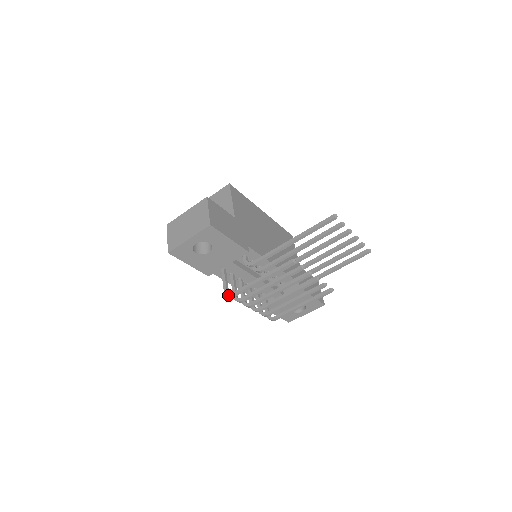
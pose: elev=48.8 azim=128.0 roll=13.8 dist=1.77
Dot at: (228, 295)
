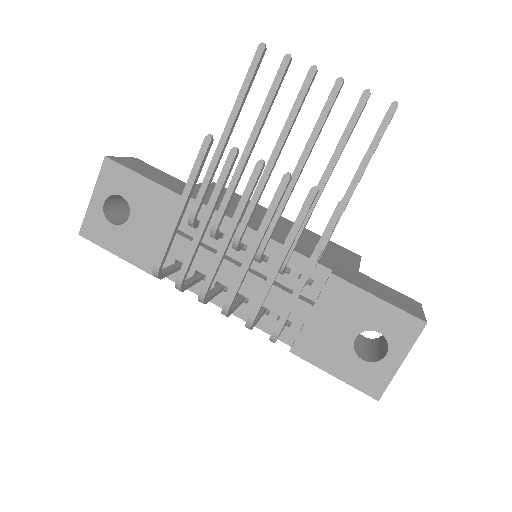
Dot at: (153, 271)
